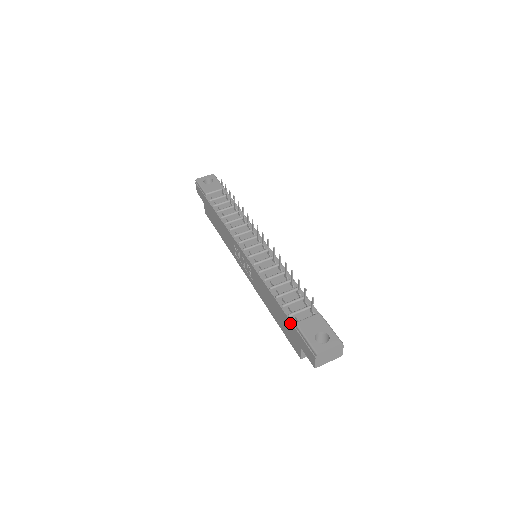
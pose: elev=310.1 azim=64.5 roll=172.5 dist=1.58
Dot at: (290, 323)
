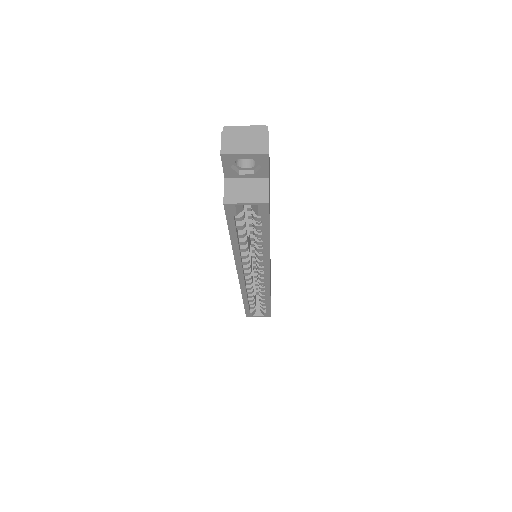
Dot at: occluded
